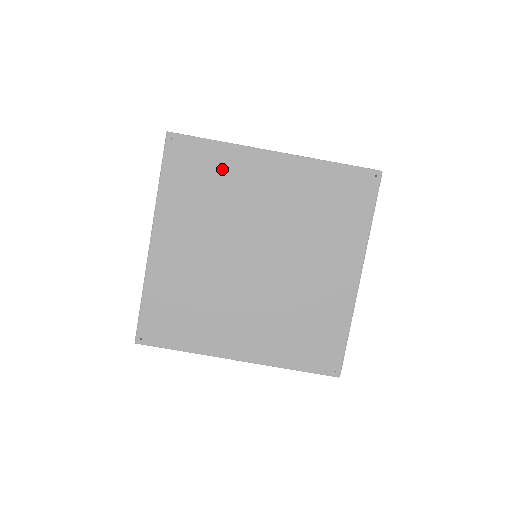
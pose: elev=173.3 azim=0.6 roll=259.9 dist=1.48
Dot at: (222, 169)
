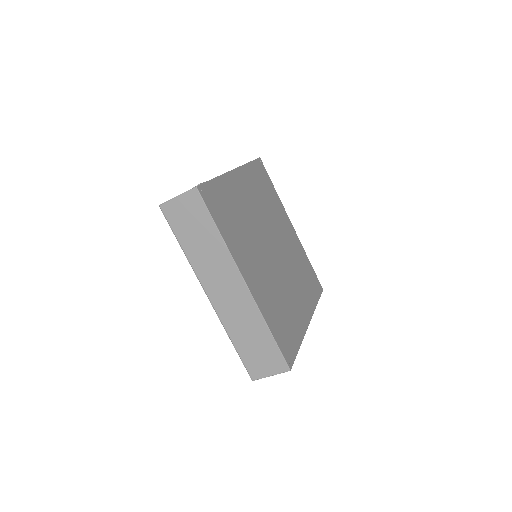
Dot at: (273, 199)
